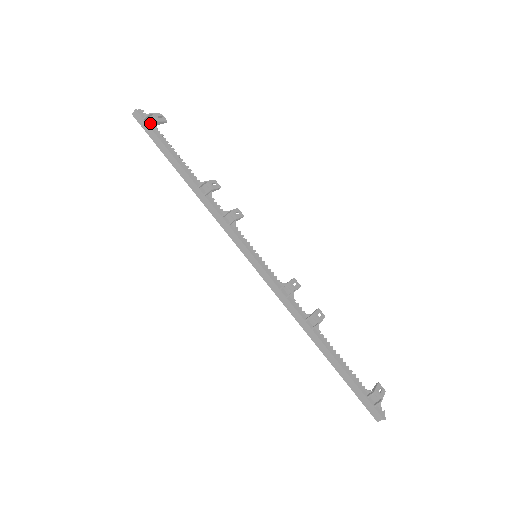
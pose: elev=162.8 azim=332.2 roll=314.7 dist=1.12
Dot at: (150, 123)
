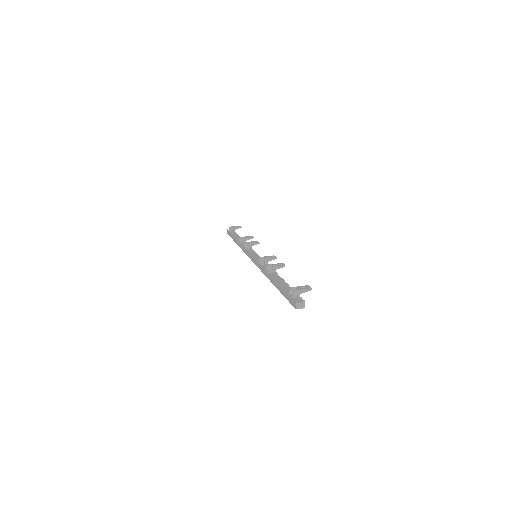
Dot at: (232, 231)
